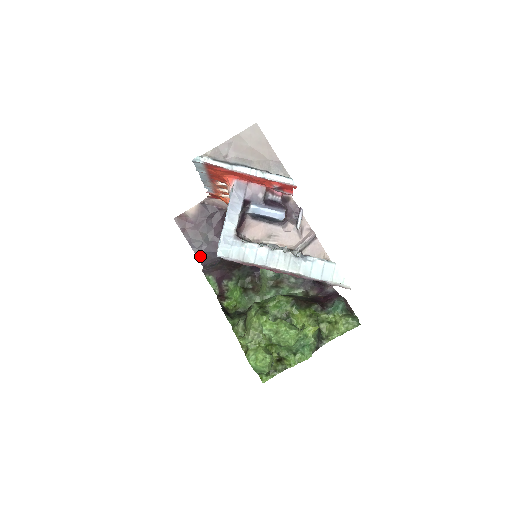
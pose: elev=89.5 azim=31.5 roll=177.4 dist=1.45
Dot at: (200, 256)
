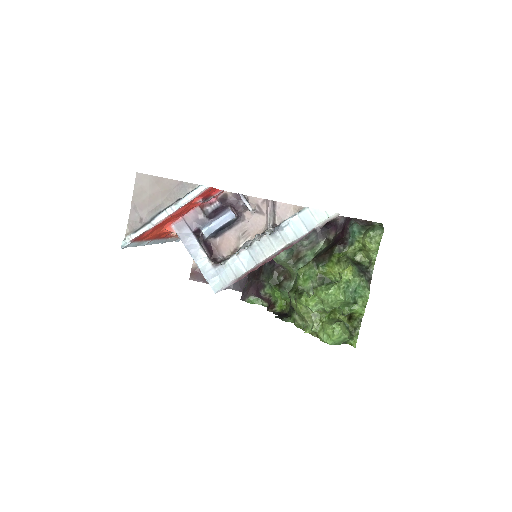
Dot at: (234, 287)
